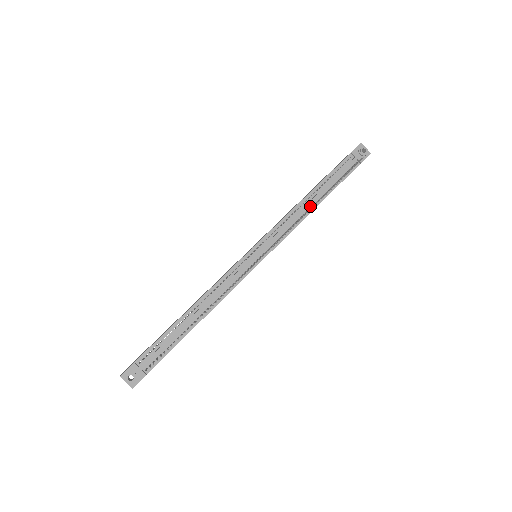
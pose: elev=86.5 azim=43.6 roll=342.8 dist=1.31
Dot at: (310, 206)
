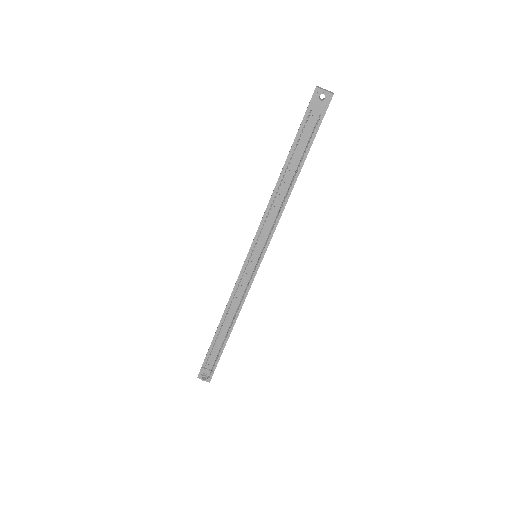
Dot at: (285, 192)
